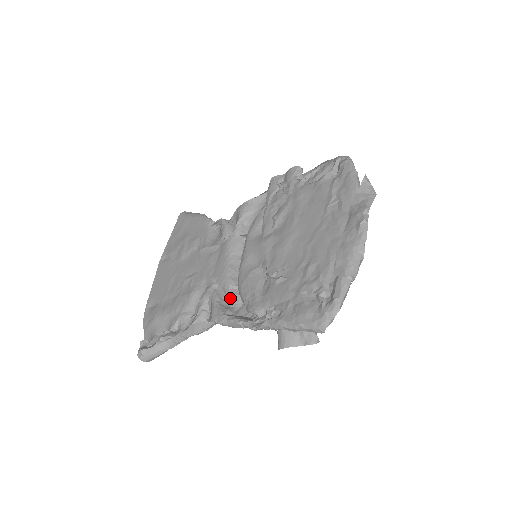
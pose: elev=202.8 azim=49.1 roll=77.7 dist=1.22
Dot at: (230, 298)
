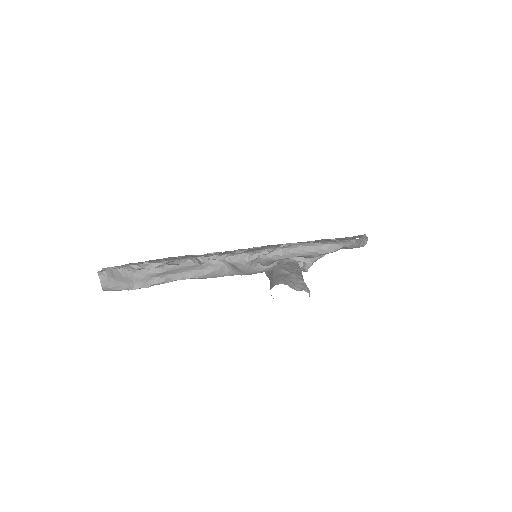
Dot at: occluded
